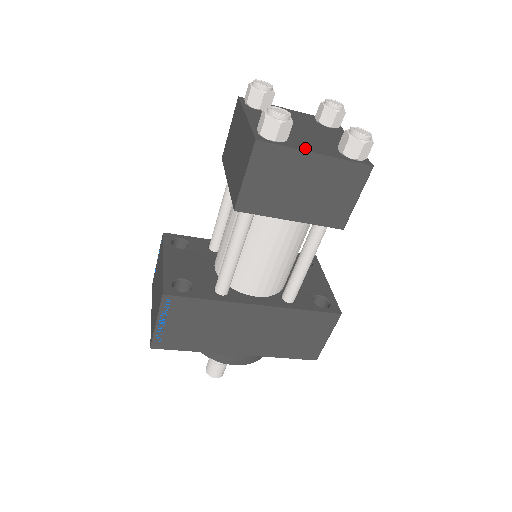
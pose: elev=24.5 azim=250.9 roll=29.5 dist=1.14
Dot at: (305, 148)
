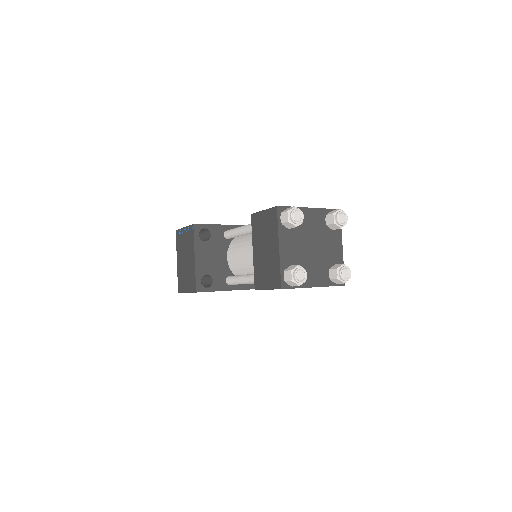
Dot at: (309, 283)
